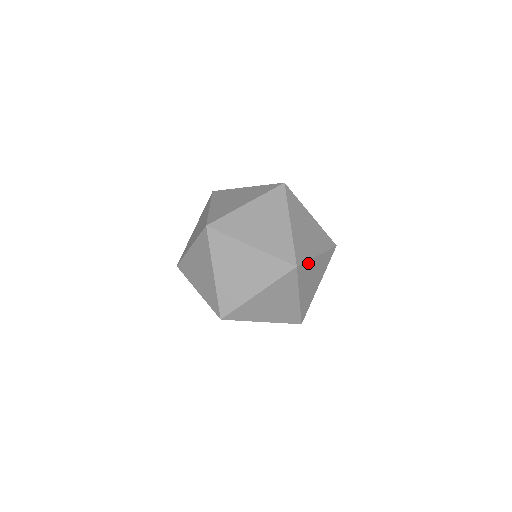
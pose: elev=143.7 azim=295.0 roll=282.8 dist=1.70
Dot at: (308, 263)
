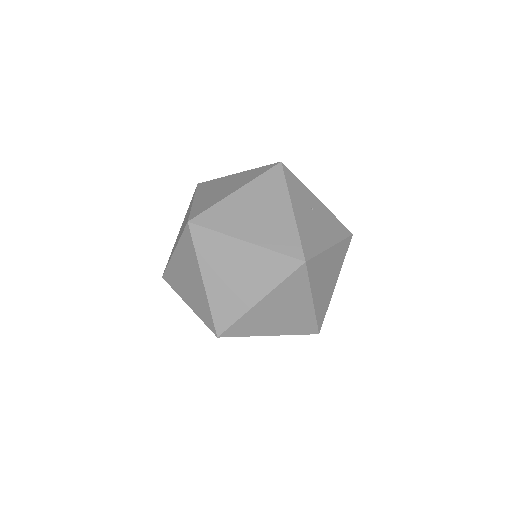
Dot at: (320, 257)
